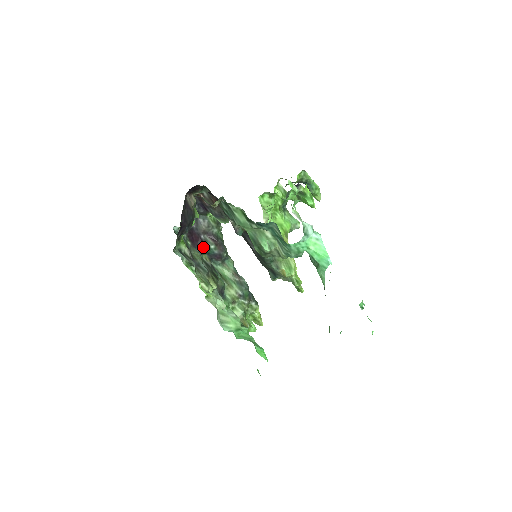
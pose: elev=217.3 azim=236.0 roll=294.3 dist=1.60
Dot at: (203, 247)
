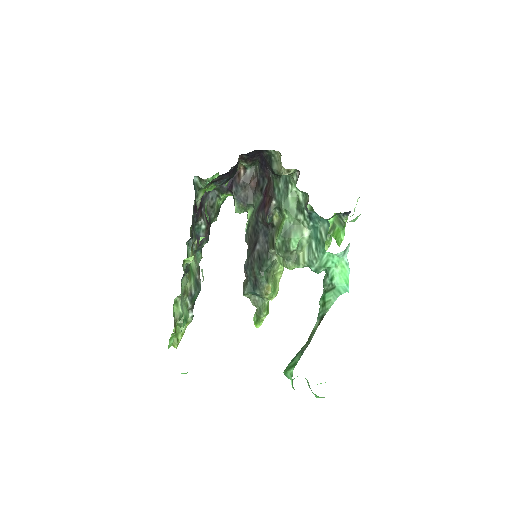
Dot at: (198, 219)
